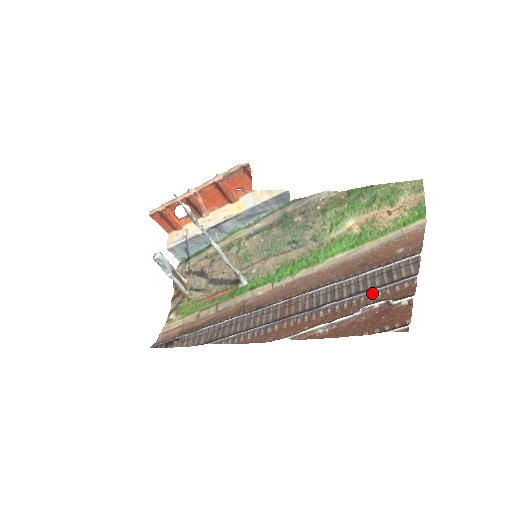
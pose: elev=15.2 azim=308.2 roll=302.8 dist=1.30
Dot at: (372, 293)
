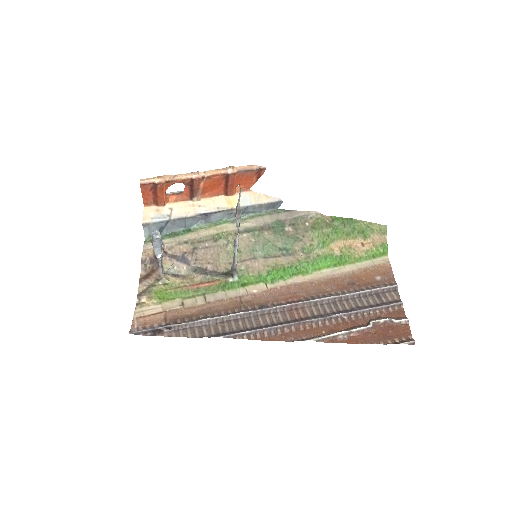
Dot at: (373, 310)
